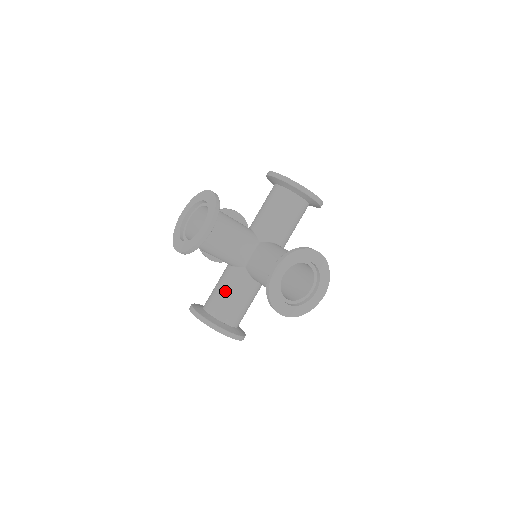
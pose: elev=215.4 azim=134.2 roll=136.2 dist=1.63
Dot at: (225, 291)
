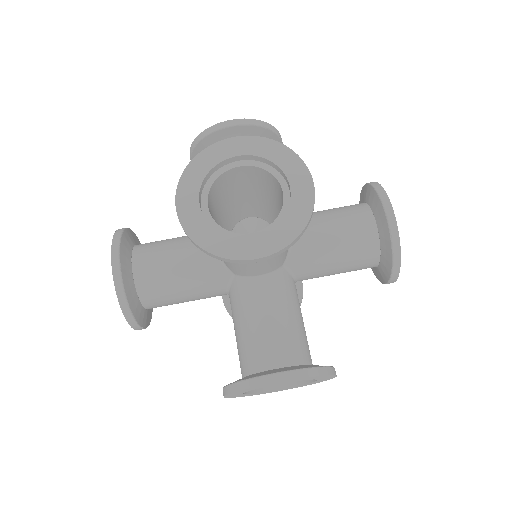
Dot at: (237, 327)
